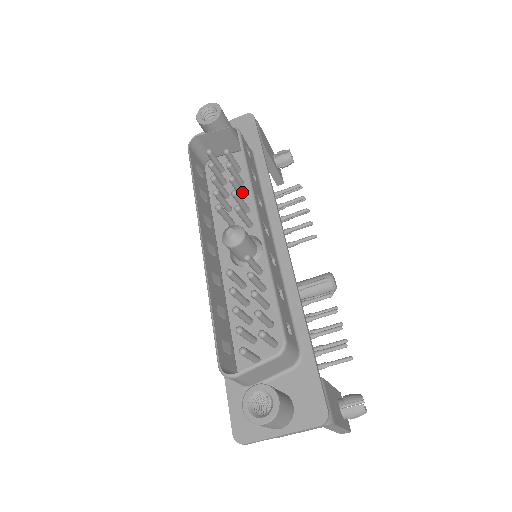
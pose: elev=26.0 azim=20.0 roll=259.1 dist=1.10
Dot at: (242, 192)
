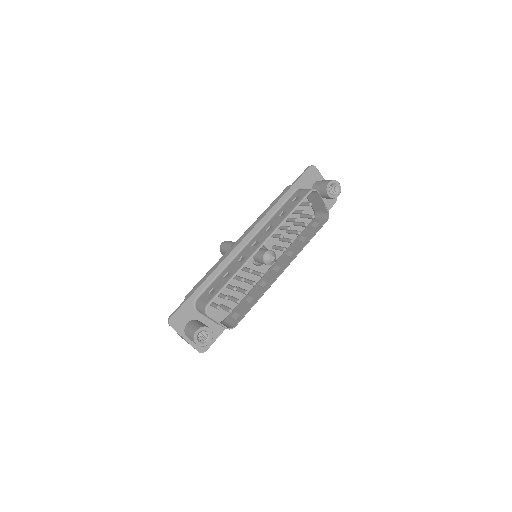
Dot at: (291, 233)
